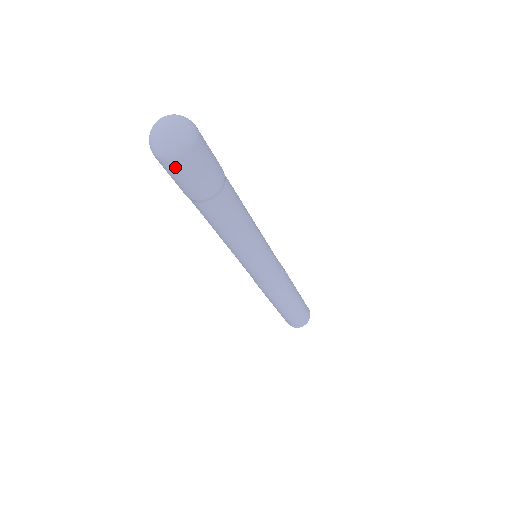
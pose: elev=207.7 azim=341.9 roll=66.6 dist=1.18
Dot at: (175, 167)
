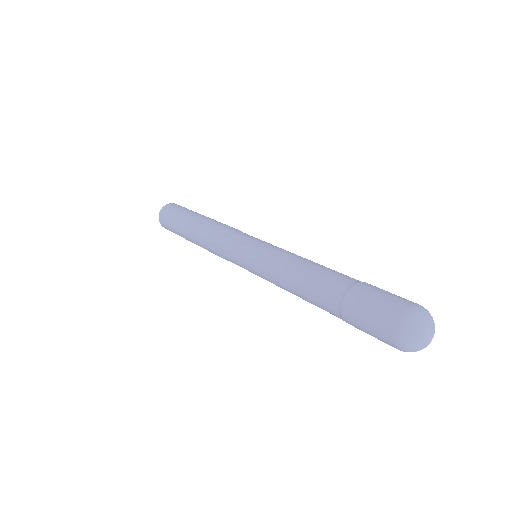
Dot at: occluded
